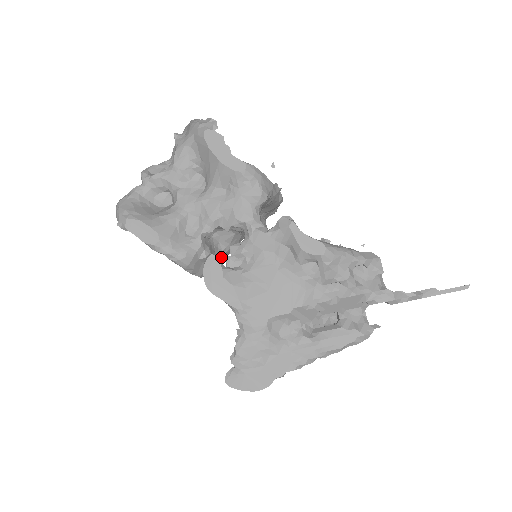
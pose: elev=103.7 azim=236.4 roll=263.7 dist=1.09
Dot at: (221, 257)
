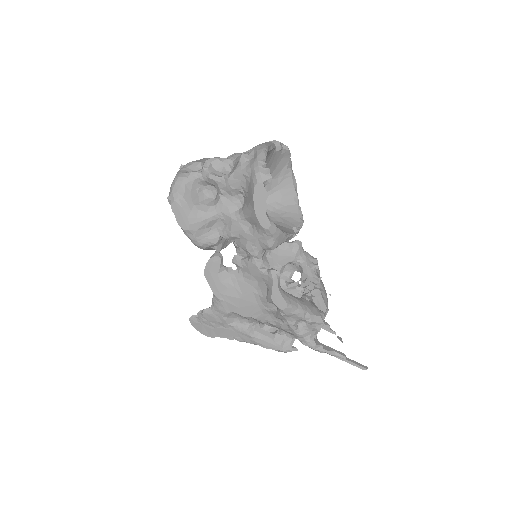
Dot at: occluded
